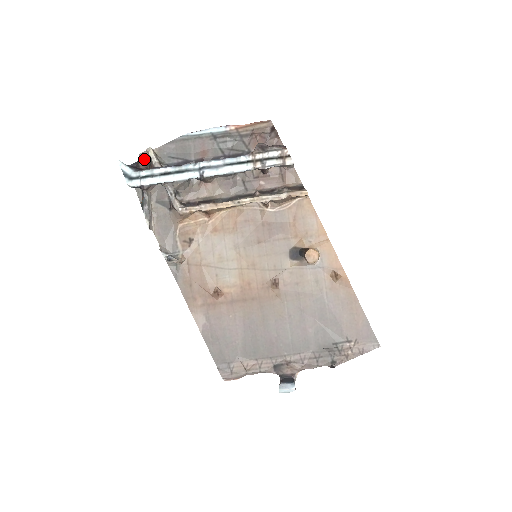
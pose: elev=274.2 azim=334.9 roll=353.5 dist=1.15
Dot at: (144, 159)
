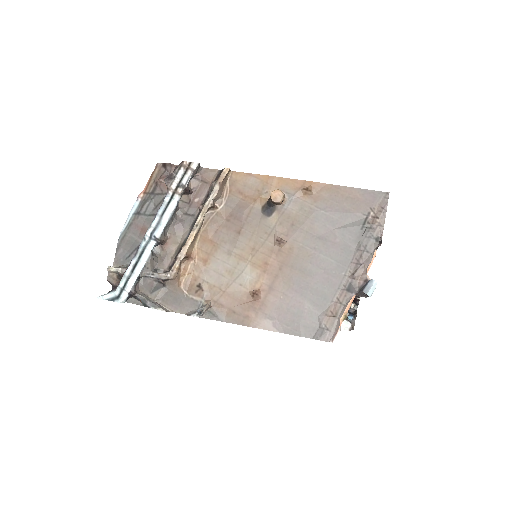
Dot at: (113, 279)
